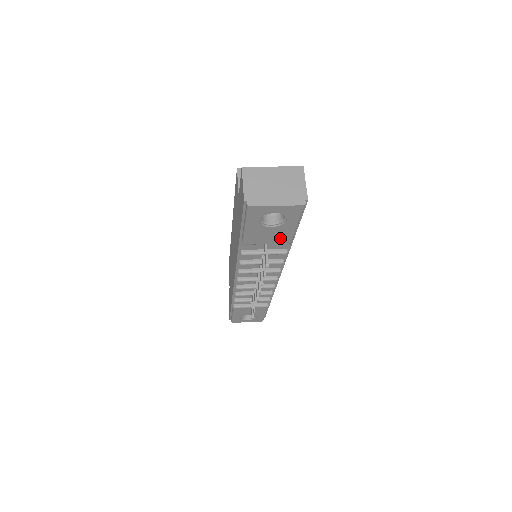
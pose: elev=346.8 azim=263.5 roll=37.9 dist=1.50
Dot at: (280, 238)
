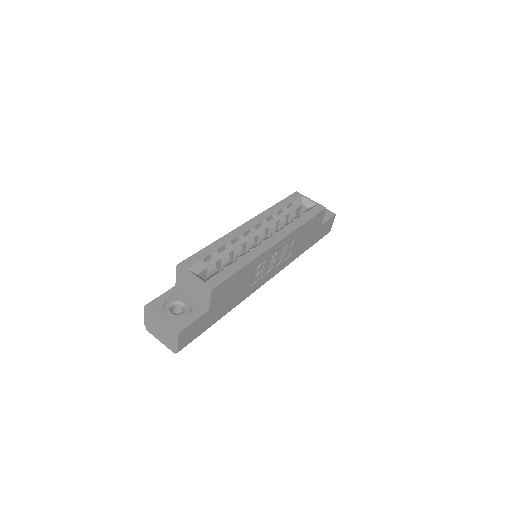
Dot at: occluded
